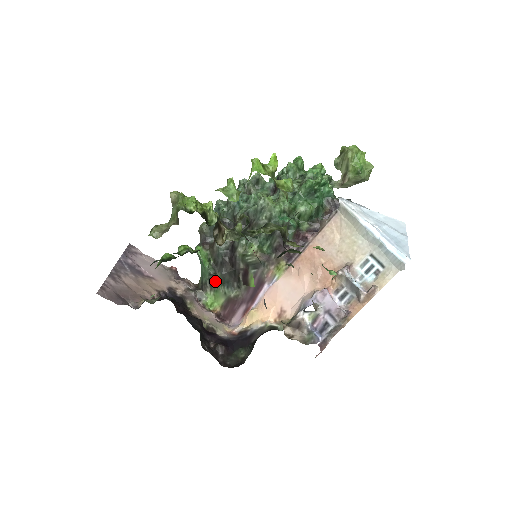
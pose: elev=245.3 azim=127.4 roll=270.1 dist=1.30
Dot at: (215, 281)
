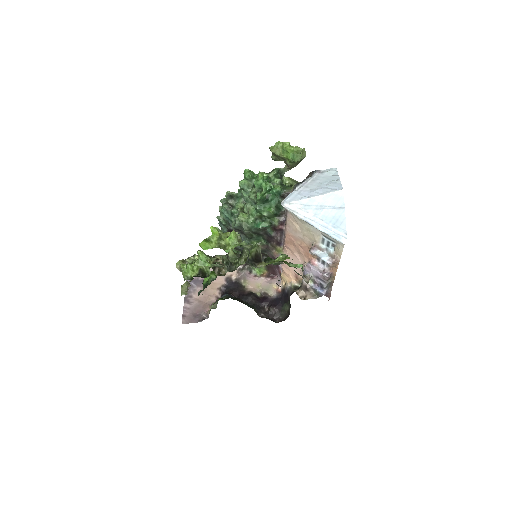
Dot at: occluded
